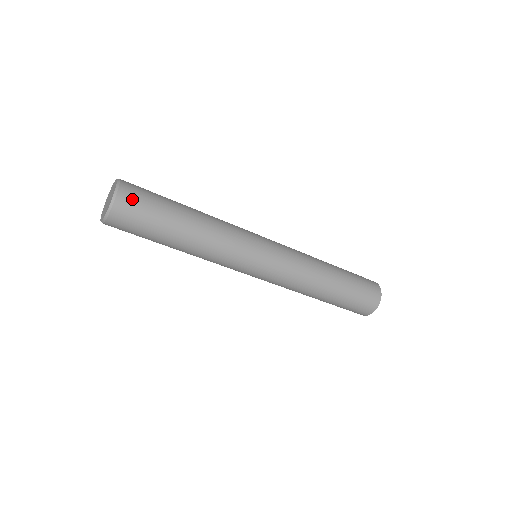
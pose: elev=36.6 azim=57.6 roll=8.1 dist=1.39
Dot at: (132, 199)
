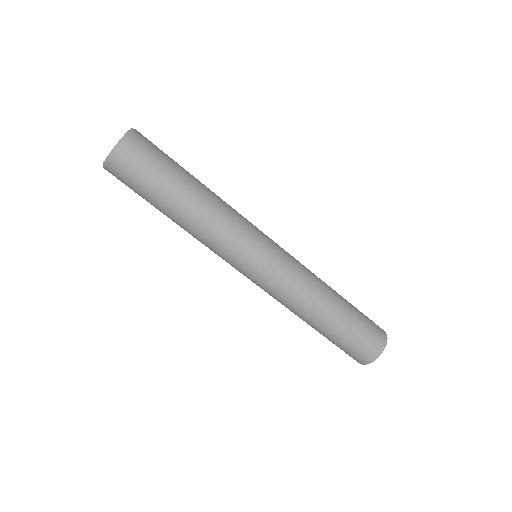
Dot at: (146, 140)
